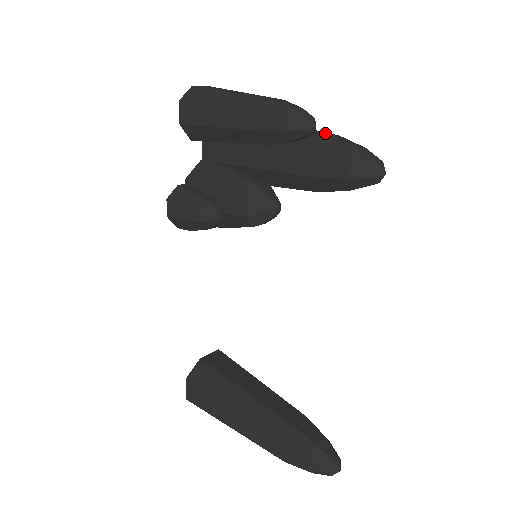
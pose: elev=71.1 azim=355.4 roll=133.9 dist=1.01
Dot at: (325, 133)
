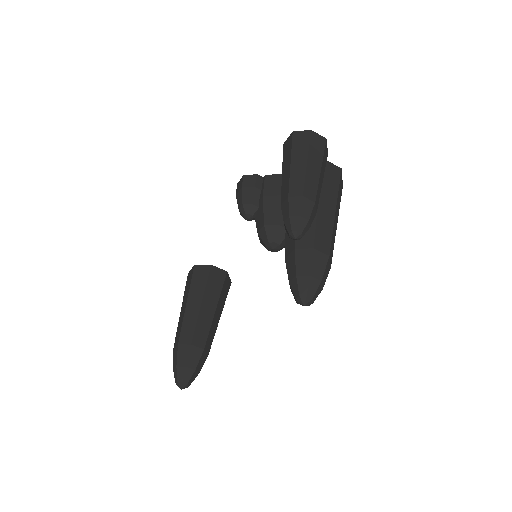
Dot at: (326, 245)
